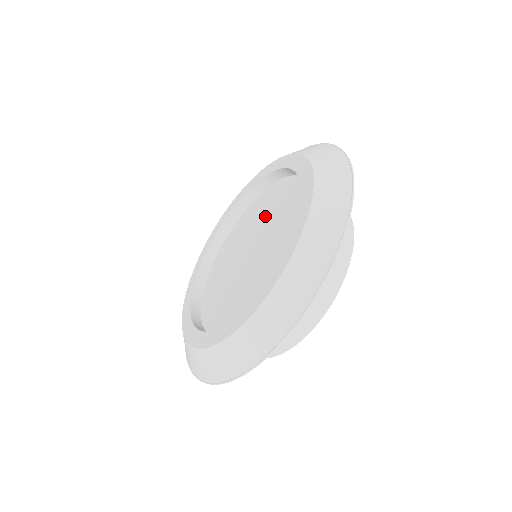
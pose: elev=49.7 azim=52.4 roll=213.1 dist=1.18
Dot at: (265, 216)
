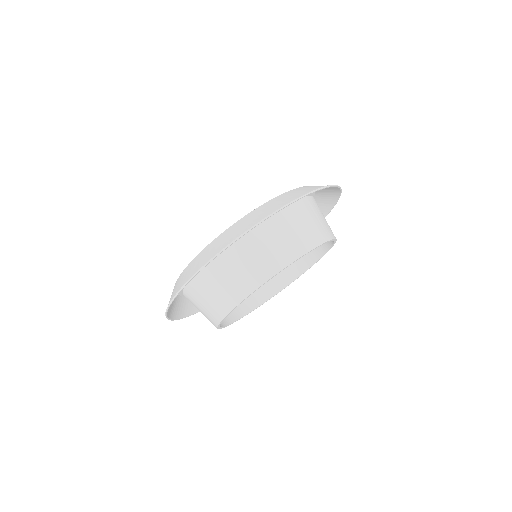
Dot at: occluded
